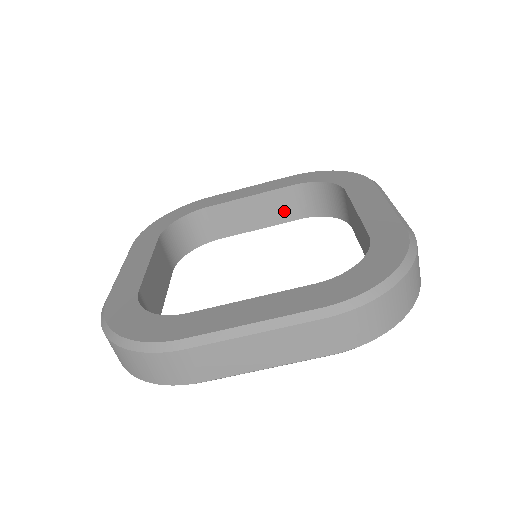
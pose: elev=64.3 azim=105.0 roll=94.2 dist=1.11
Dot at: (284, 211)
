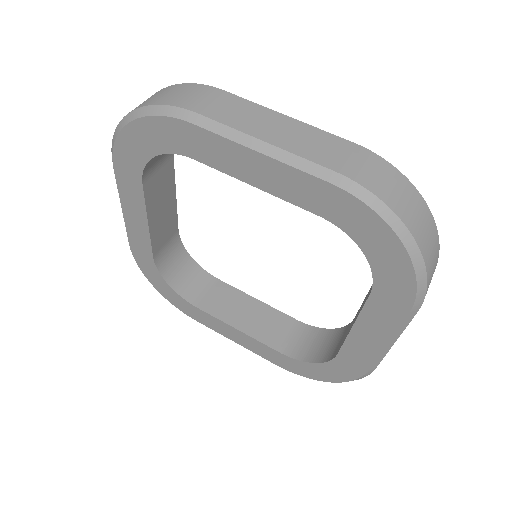
Dot at: (272, 334)
